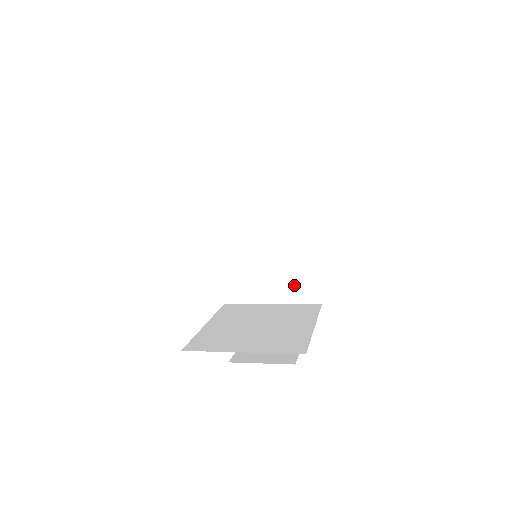
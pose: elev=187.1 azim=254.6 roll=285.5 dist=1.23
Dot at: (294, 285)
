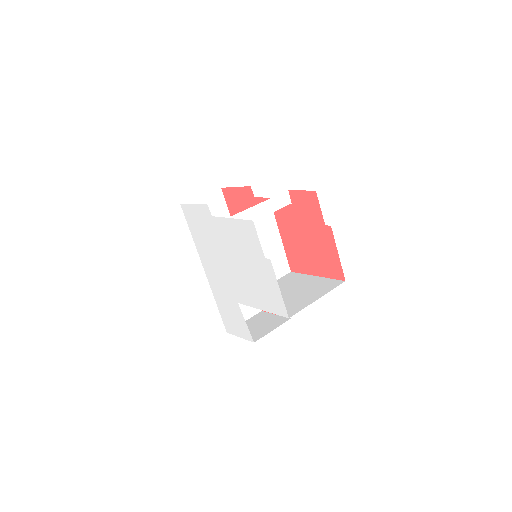
Dot at: (274, 267)
